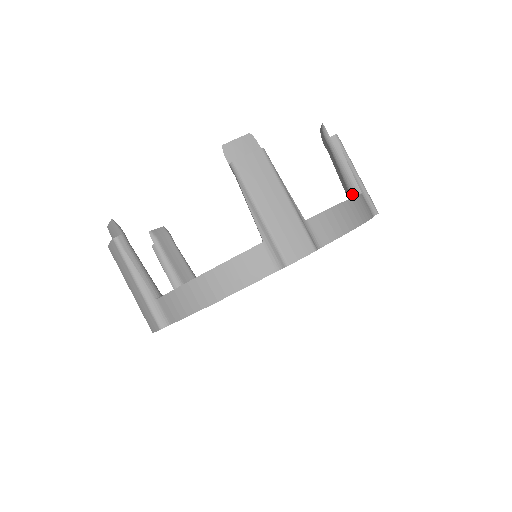
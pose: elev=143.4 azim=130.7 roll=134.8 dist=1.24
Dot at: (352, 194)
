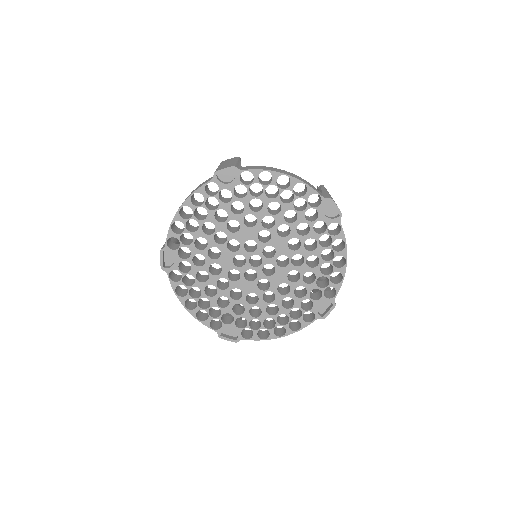
Dot at: occluded
